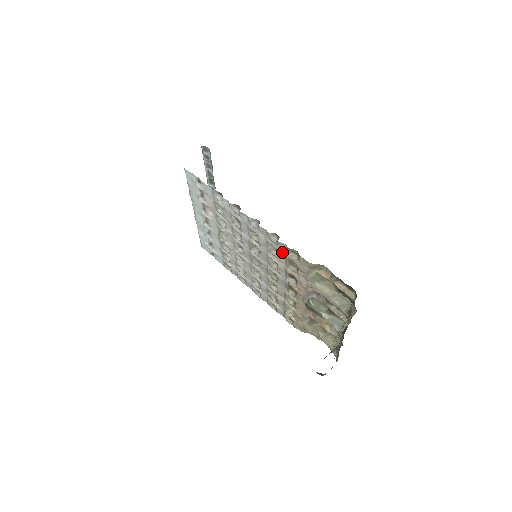
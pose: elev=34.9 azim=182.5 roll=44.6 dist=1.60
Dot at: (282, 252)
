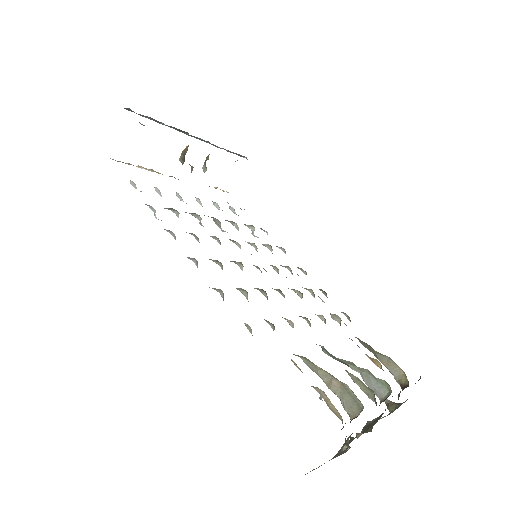
Dot at: occluded
